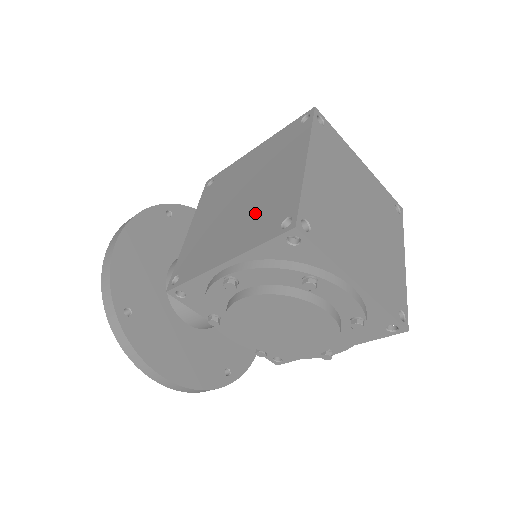
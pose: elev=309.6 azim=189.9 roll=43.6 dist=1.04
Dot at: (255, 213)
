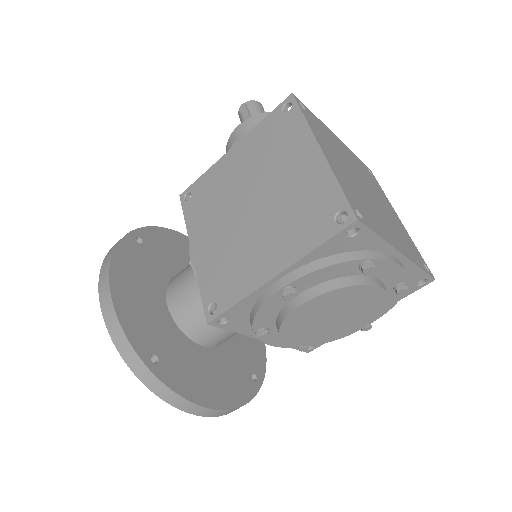
Dot at: (286, 216)
